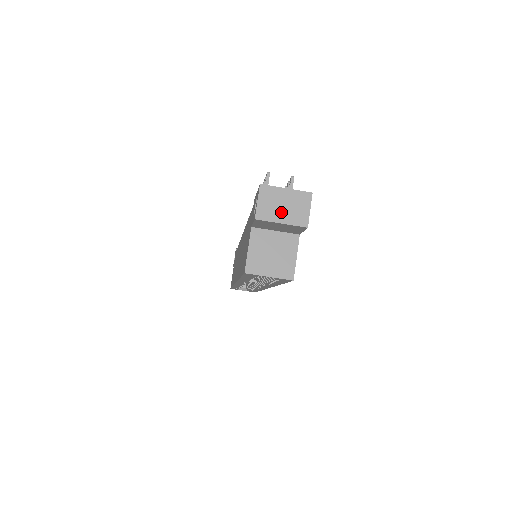
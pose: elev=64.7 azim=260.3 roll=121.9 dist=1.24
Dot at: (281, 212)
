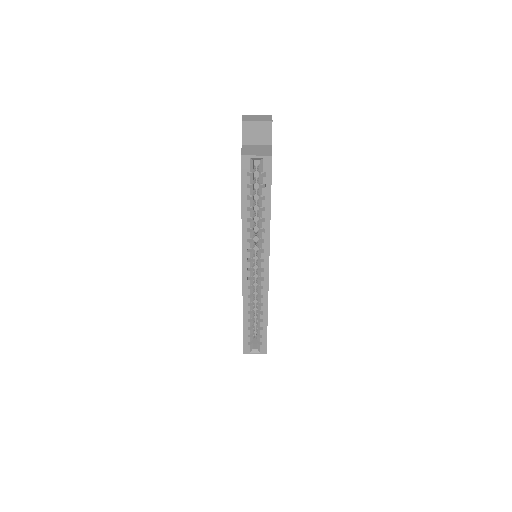
Dot at: (256, 119)
